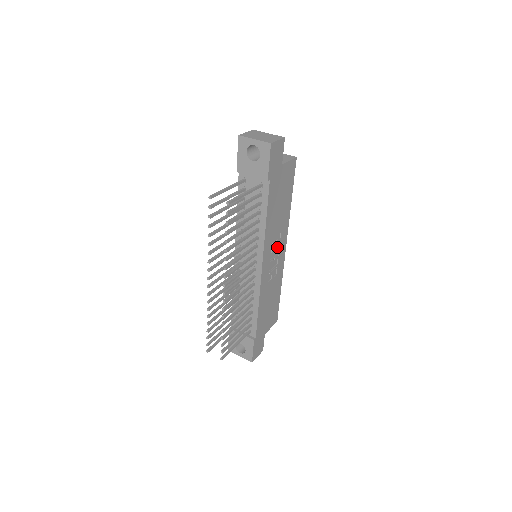
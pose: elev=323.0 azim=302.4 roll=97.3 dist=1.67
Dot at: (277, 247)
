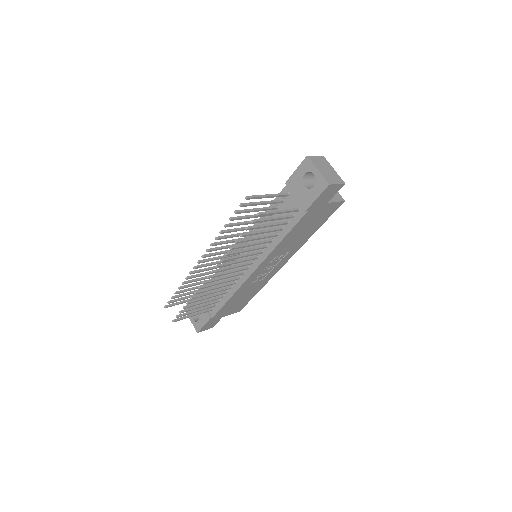
Dot at: (278, 260)
